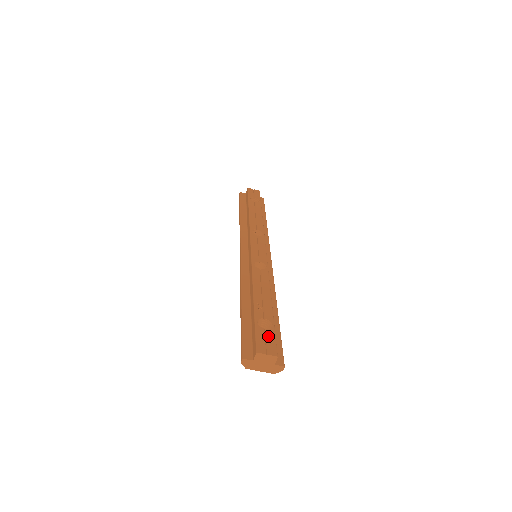
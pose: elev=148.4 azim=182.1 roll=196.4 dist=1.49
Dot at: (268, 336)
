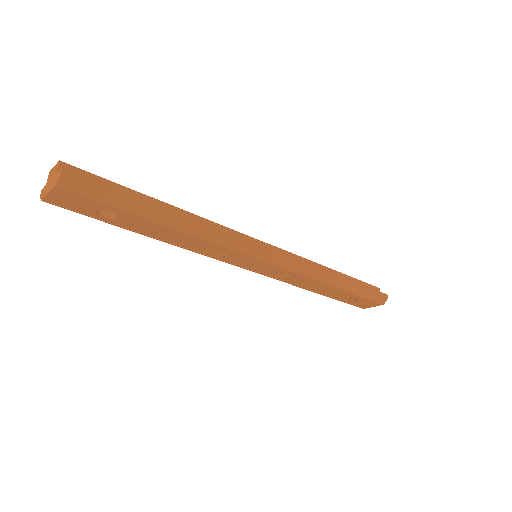
Dot at: occluded
